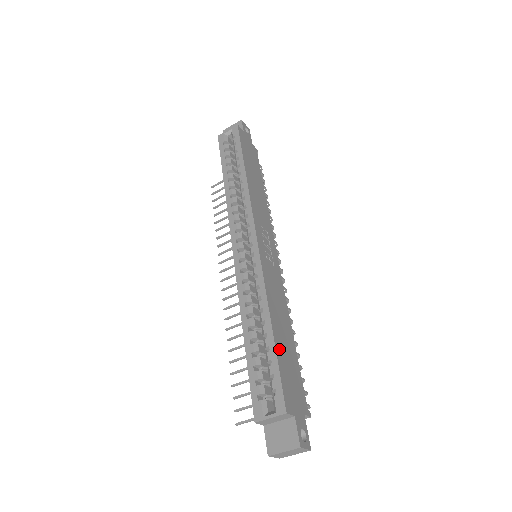
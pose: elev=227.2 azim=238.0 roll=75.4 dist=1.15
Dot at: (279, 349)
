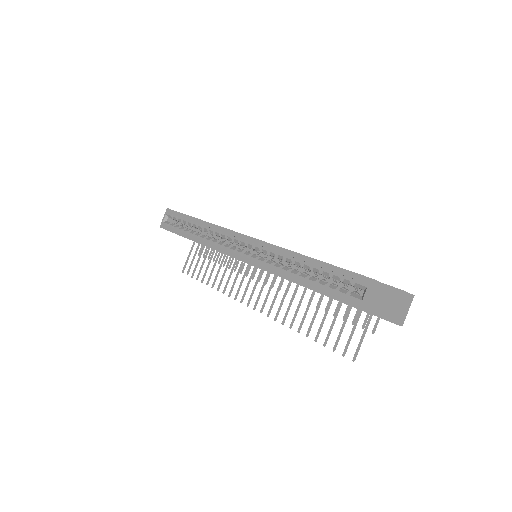
Dot at: occluded
